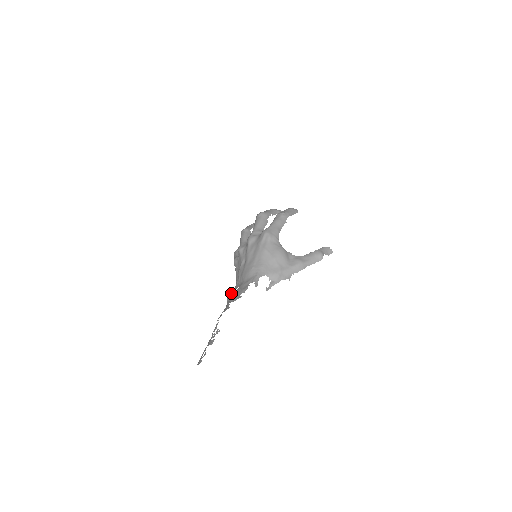
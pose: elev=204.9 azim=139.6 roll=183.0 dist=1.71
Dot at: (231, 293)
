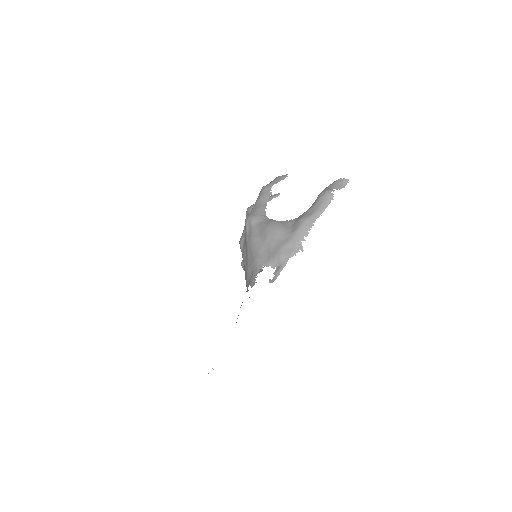
Dot at: occluded
